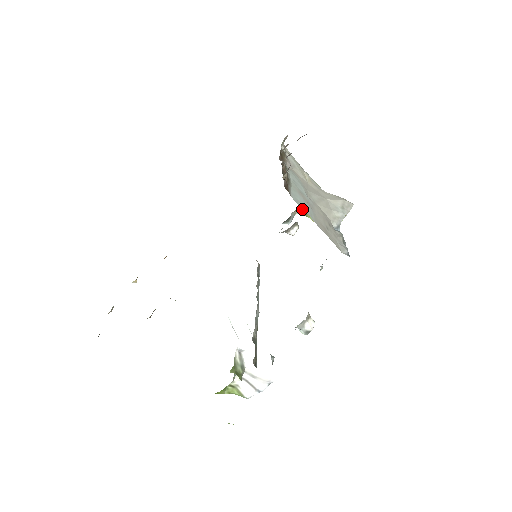
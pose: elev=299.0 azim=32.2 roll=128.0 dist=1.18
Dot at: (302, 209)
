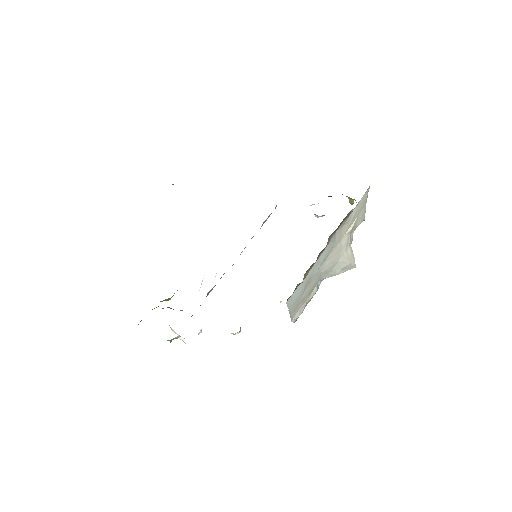
Dot at: (347, 196)
